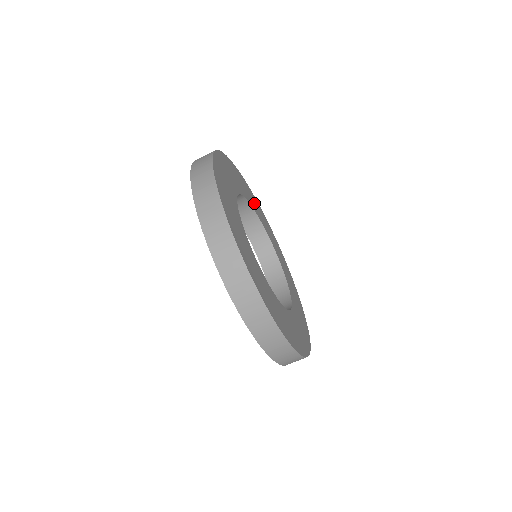
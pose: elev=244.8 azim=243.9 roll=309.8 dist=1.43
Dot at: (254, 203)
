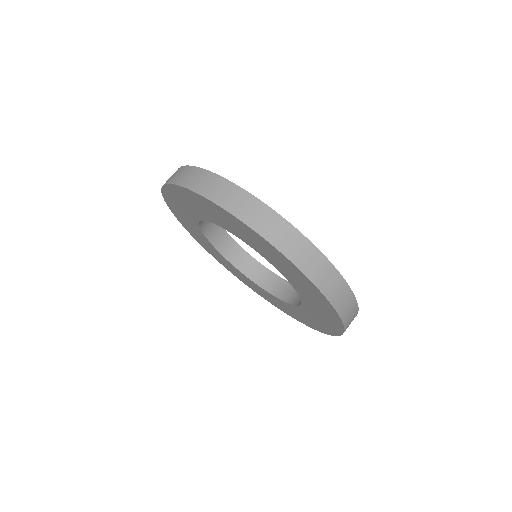
Dot at: occluded
